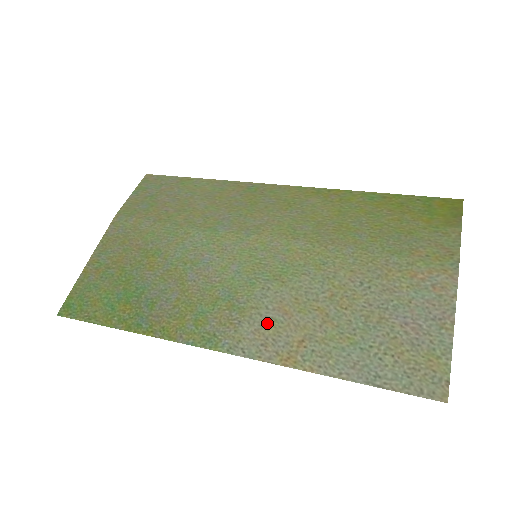
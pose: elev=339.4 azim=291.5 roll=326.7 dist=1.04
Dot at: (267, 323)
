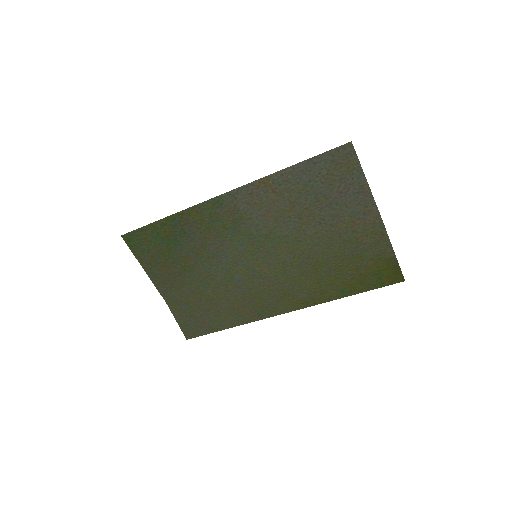
Dot at: (255, 207)
